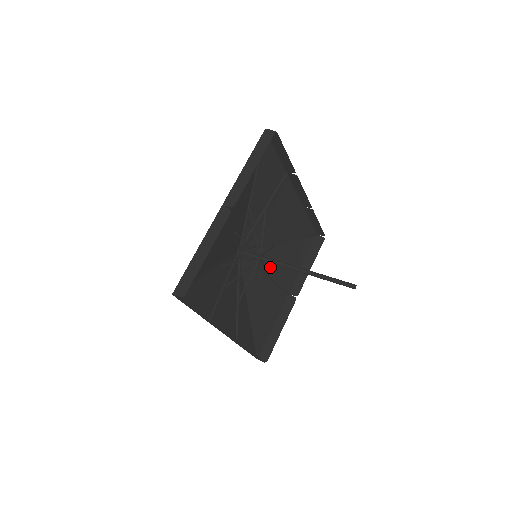
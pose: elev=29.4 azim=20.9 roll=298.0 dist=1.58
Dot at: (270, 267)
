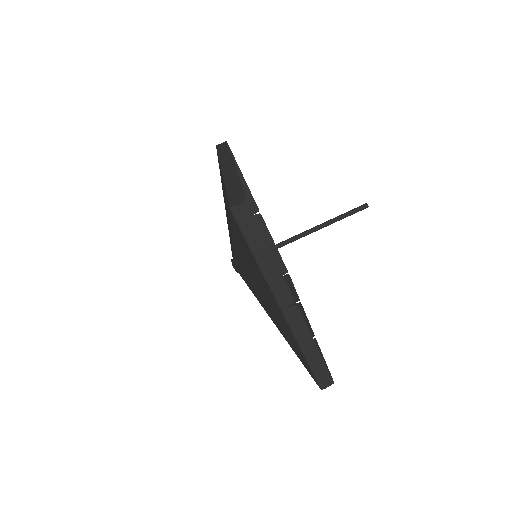
Dot at: occluded
